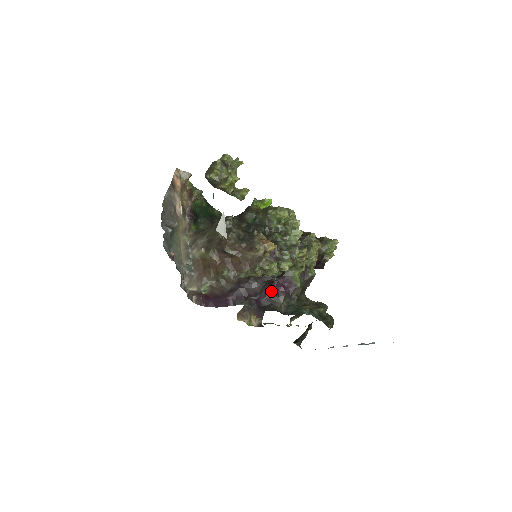
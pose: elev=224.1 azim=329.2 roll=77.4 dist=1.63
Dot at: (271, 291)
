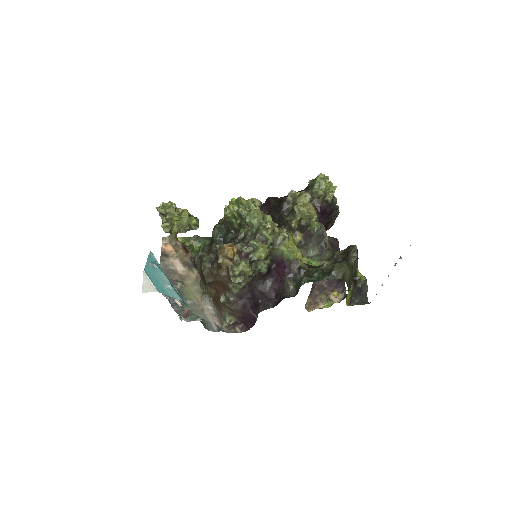
Dot at: (275, 281)
